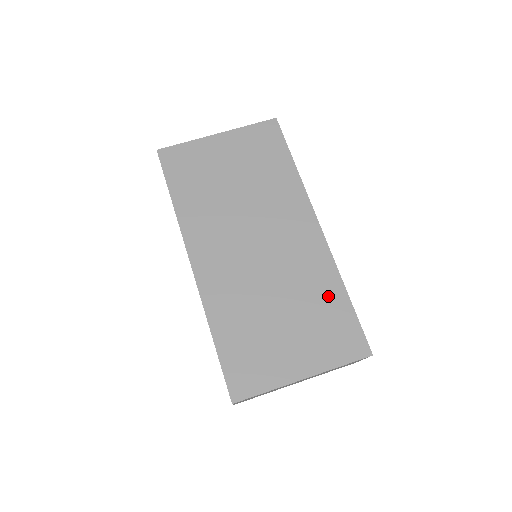
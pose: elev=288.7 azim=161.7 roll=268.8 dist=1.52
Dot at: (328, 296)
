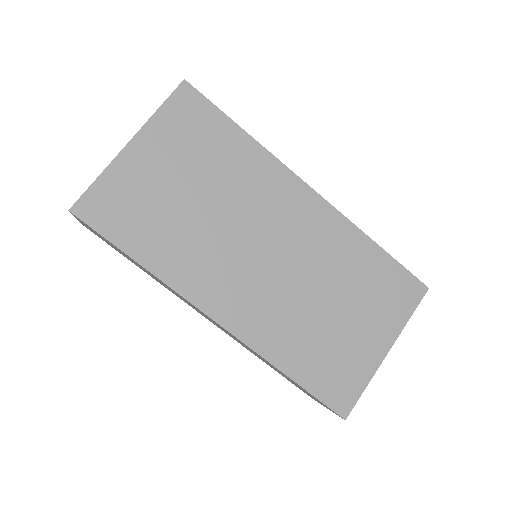
Dot at: (364, 260)
